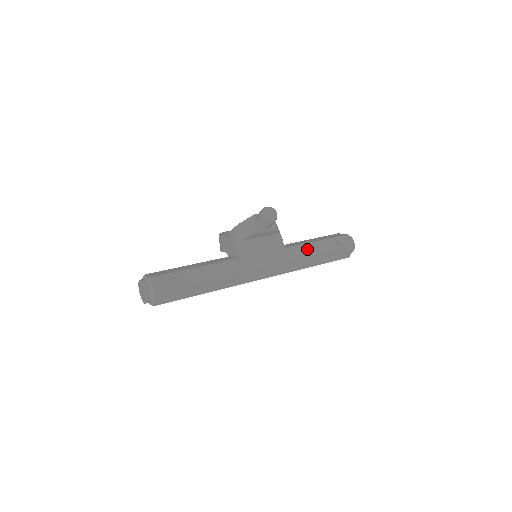
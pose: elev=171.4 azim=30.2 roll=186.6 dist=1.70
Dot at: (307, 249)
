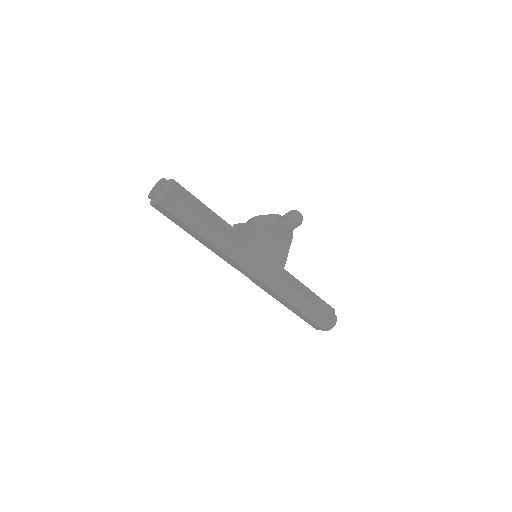
Dot at: (300, 286)
